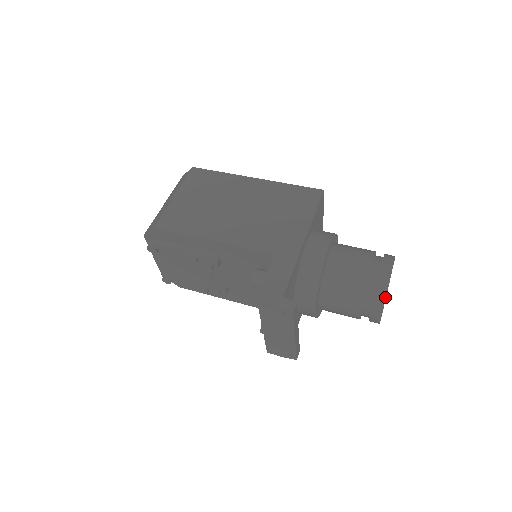
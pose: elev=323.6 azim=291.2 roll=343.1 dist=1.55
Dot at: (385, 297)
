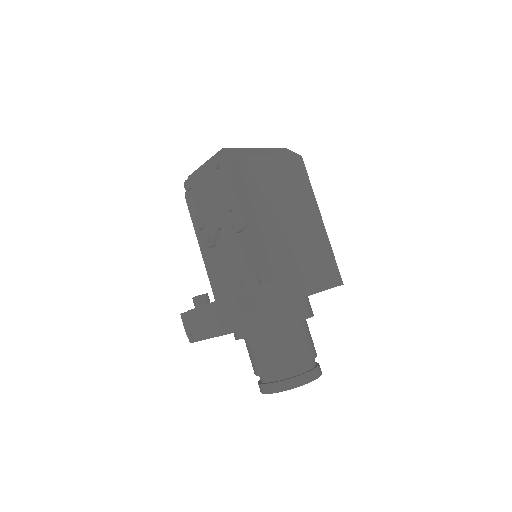
Dot at: (290, 389)
